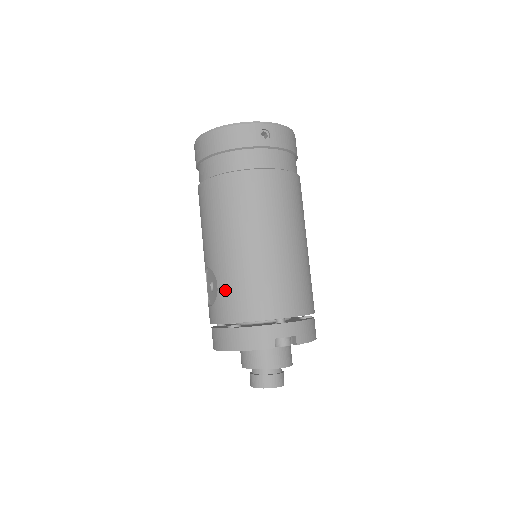
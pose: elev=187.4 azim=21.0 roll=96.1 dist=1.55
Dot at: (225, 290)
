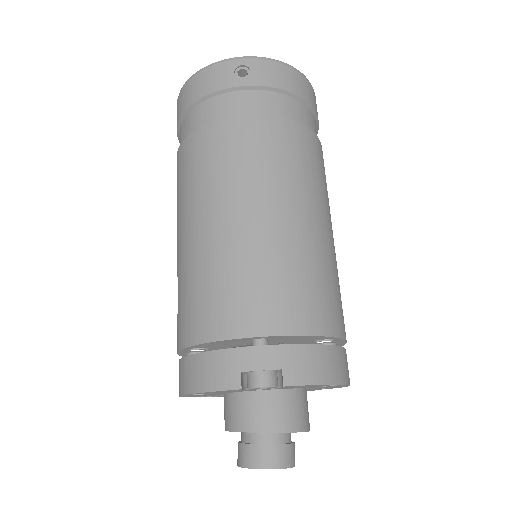
Dot at: (182, 297)
